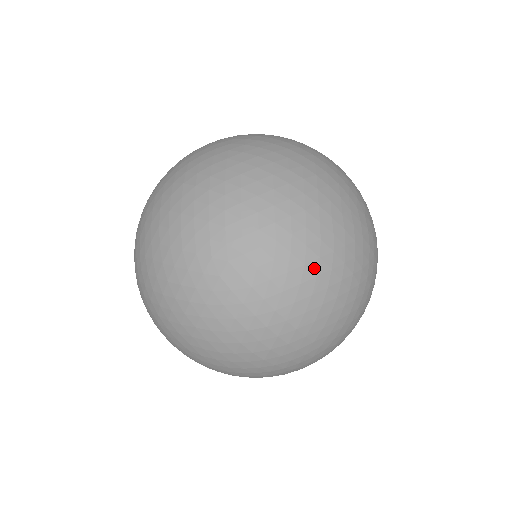
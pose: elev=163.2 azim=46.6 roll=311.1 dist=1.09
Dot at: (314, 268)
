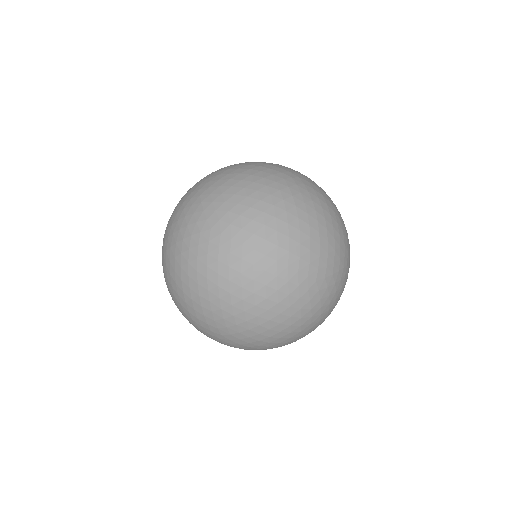
Dot at: (271, 213)
